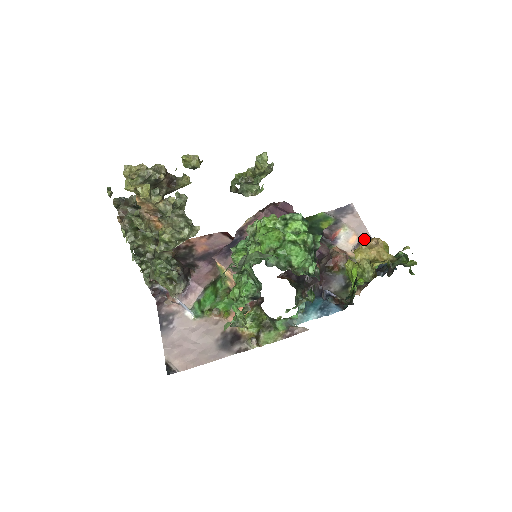
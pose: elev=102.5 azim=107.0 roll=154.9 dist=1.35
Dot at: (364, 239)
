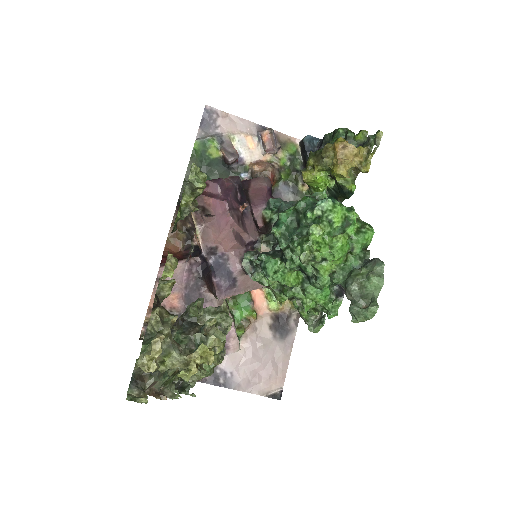
Dot at: (260, 133)
